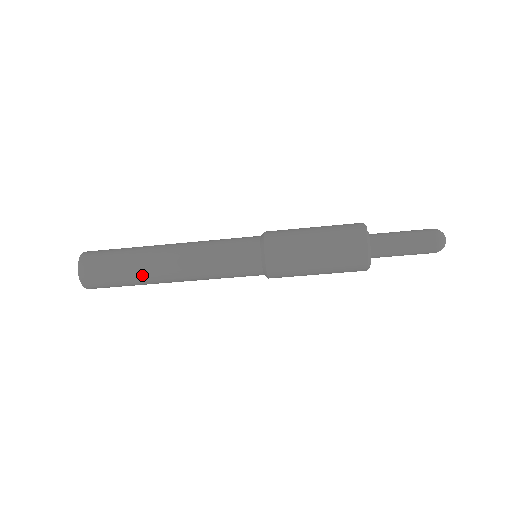
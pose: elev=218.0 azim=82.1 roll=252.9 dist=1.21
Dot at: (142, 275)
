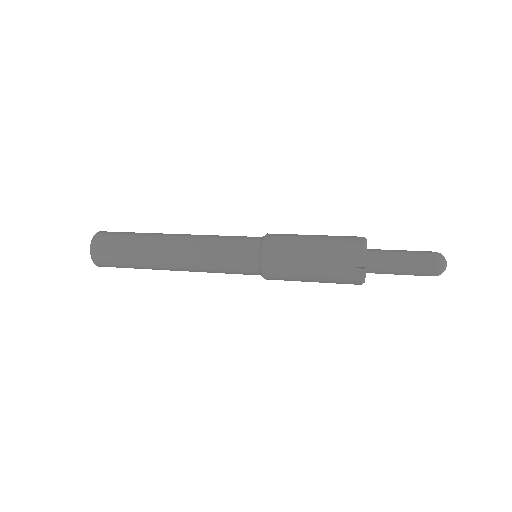
Dot at: (153, 269)
